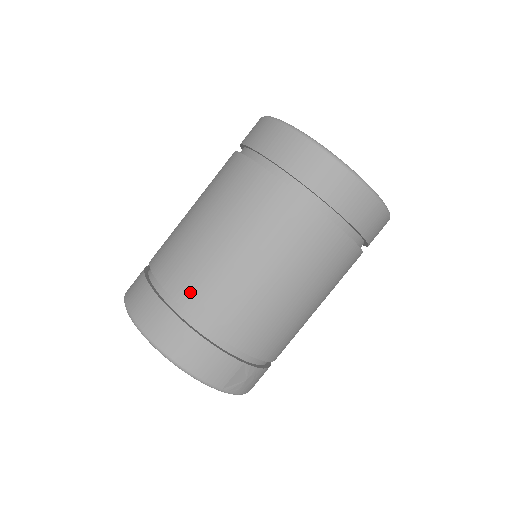
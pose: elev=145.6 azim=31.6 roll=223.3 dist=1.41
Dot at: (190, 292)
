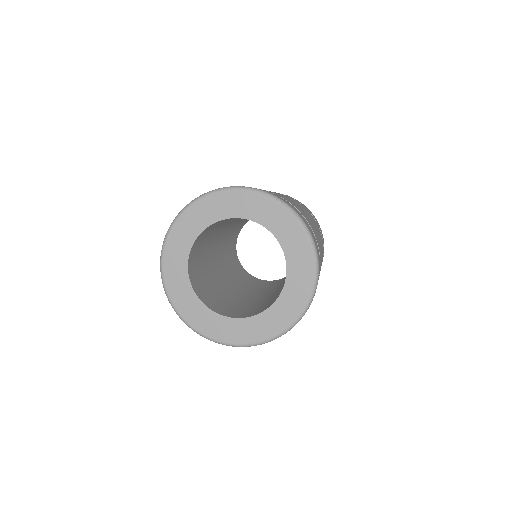
Dot at: occluded
